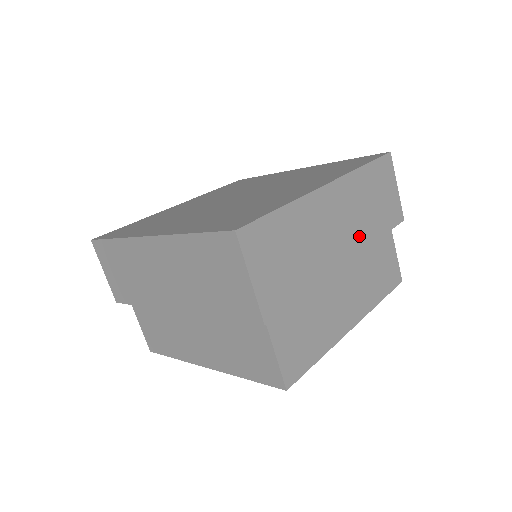
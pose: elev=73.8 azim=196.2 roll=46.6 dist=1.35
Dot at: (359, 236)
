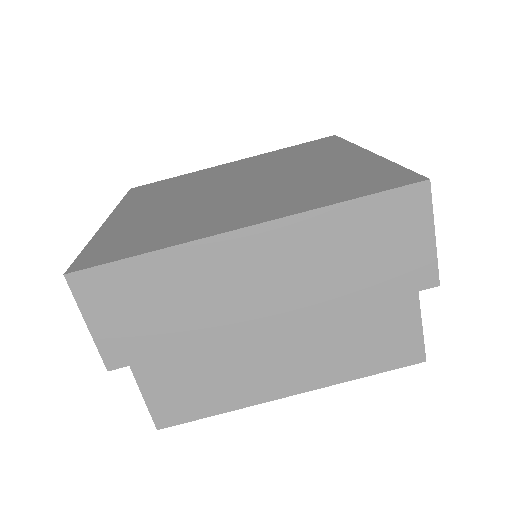
Dot at: occluded
